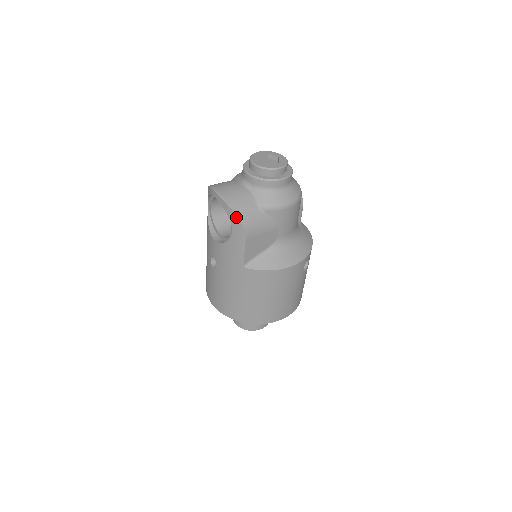
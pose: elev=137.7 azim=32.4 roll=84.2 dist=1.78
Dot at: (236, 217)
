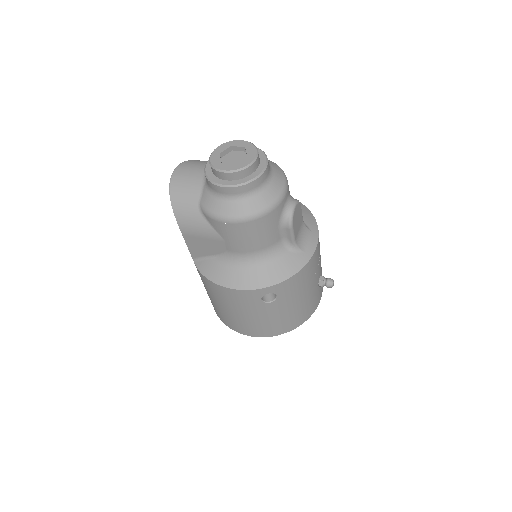
Dot at: (172, 207)
